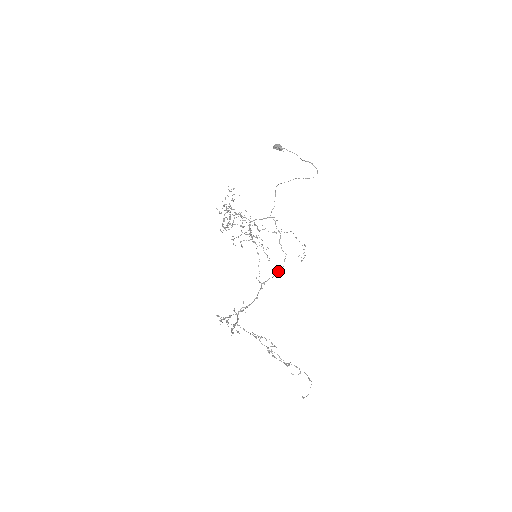
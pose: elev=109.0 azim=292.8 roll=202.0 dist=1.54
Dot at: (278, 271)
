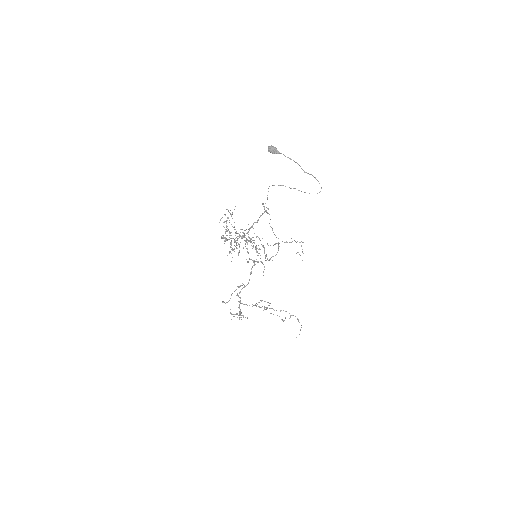
Dot at: occluded
